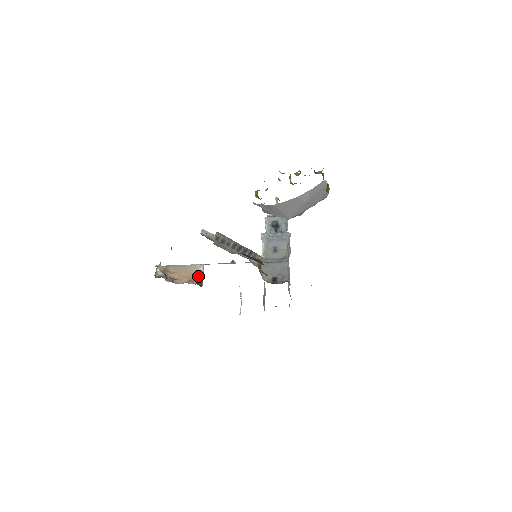
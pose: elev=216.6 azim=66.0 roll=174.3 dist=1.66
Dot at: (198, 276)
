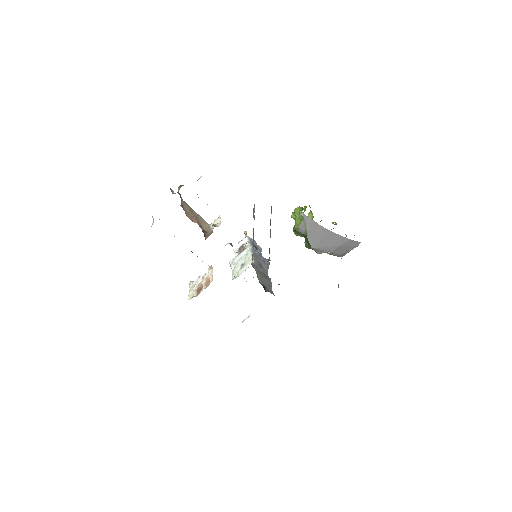
Dot at: (204, 228)
